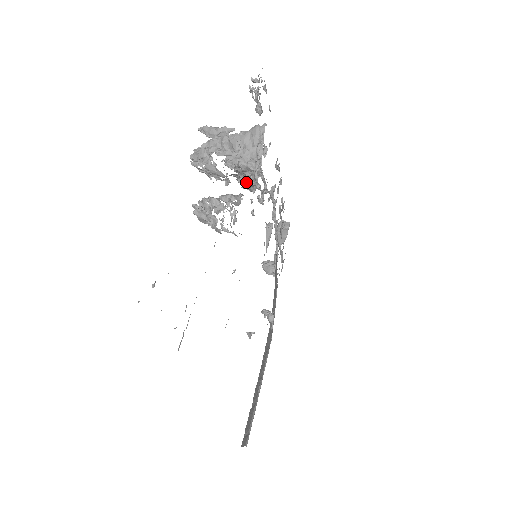
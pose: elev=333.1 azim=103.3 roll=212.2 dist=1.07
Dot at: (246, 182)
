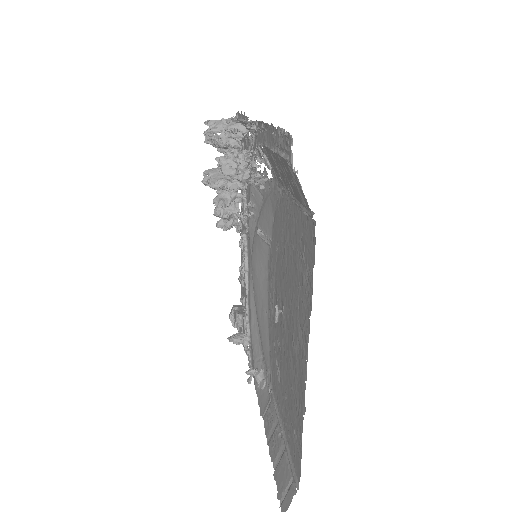
Dot at: (225, 212)
